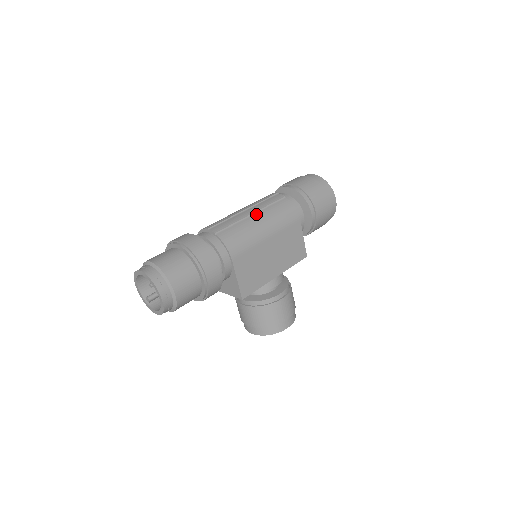
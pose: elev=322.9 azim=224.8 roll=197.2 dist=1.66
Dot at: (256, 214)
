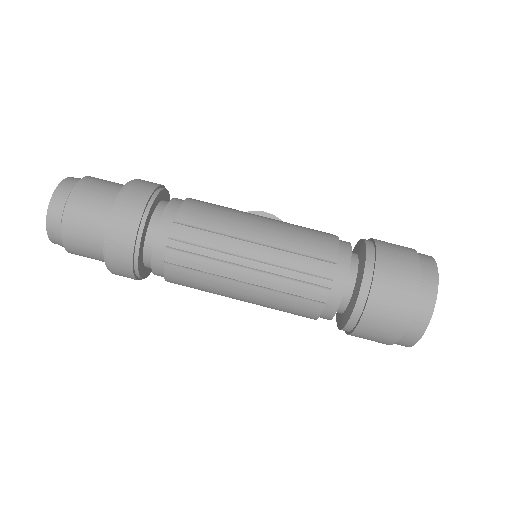
Dot at: (250, 286)
